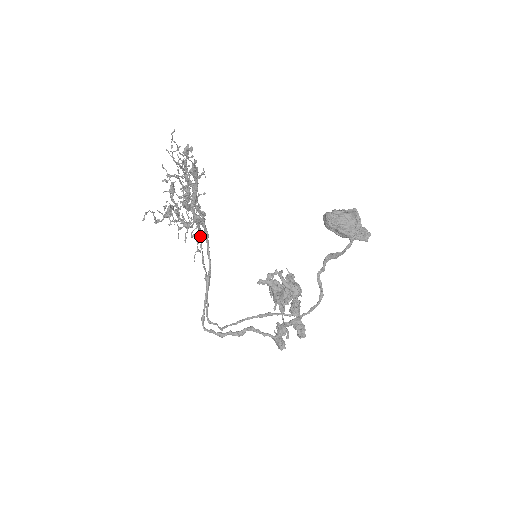
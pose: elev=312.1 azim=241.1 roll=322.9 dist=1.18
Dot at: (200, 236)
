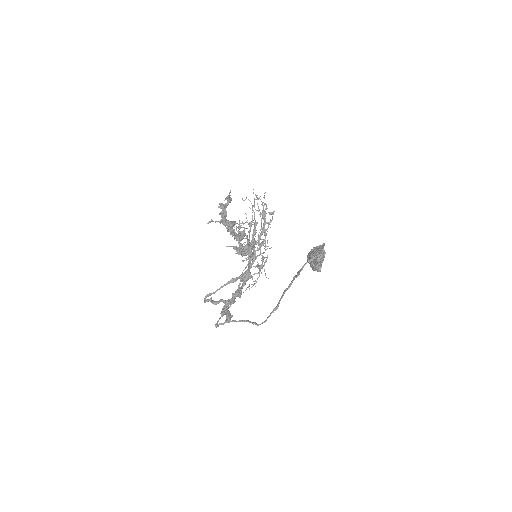
Dot at: occluded
